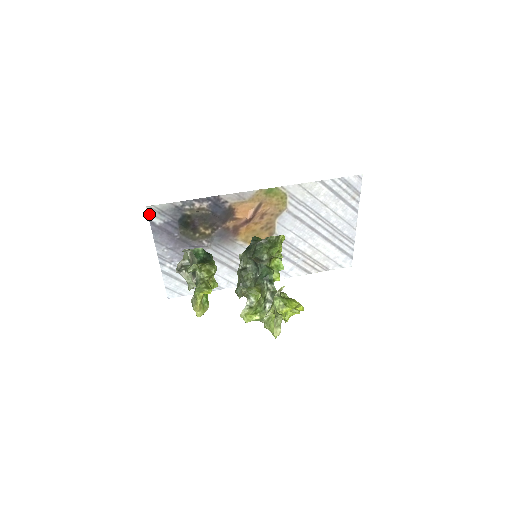
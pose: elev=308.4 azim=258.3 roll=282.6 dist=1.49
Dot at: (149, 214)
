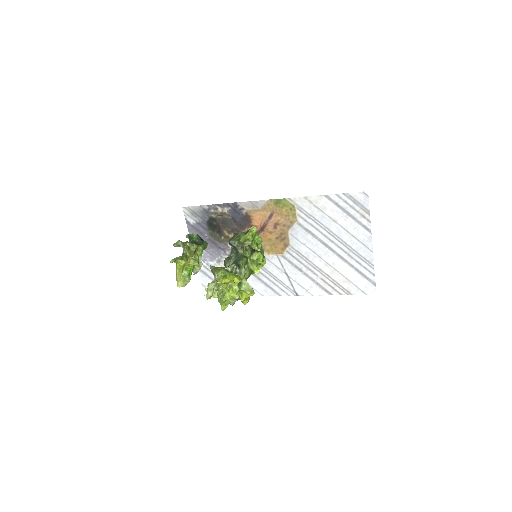
Dot at: (185, 214)
